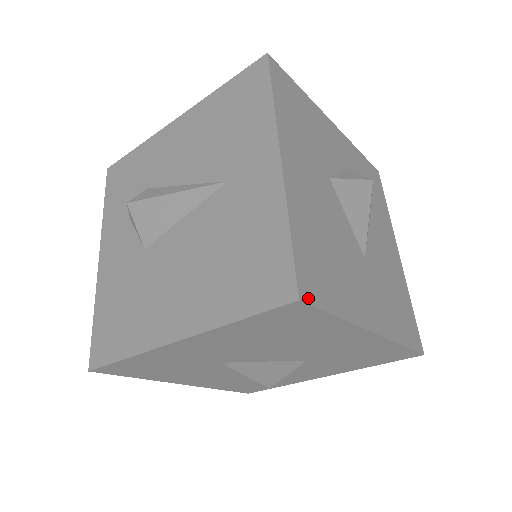
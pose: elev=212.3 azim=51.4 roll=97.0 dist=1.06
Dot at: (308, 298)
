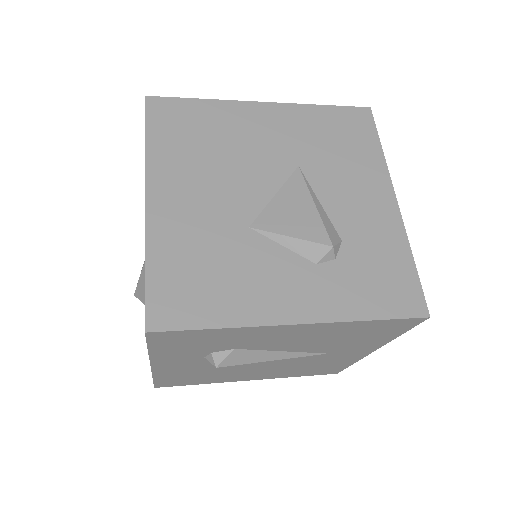
Dot at: occluded
